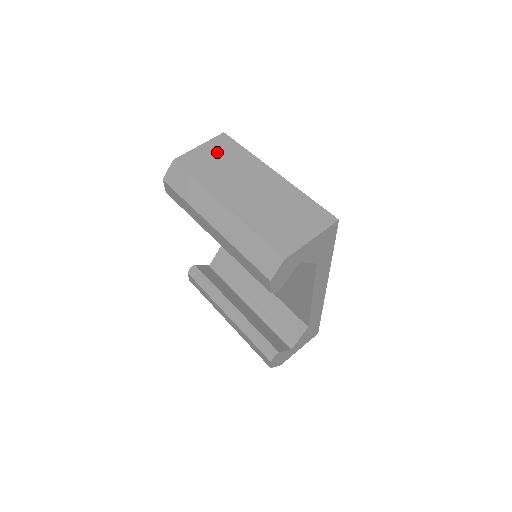
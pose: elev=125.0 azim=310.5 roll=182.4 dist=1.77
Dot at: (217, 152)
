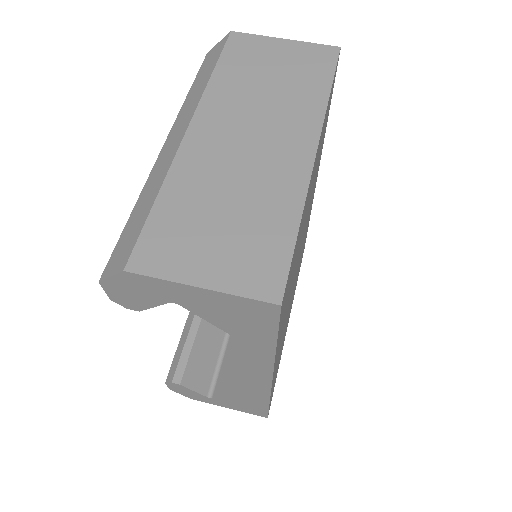
Dot at: (291, 62)
